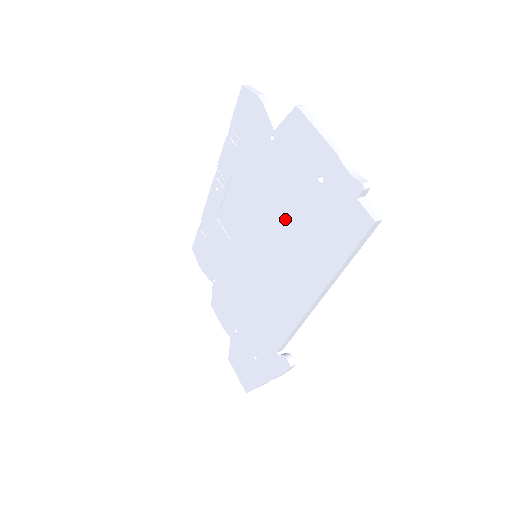
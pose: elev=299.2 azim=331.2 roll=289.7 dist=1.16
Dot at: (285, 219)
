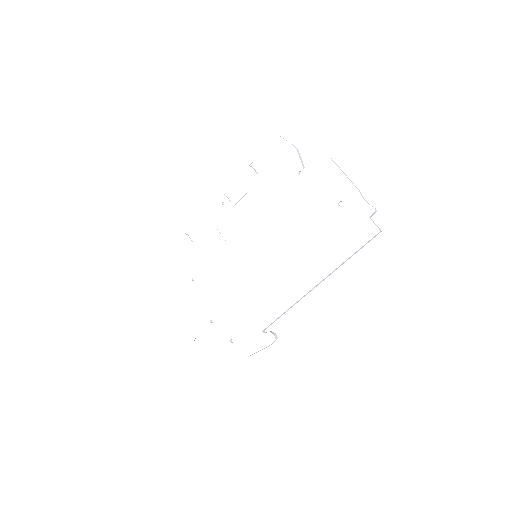
Dot at: (299, 228)
